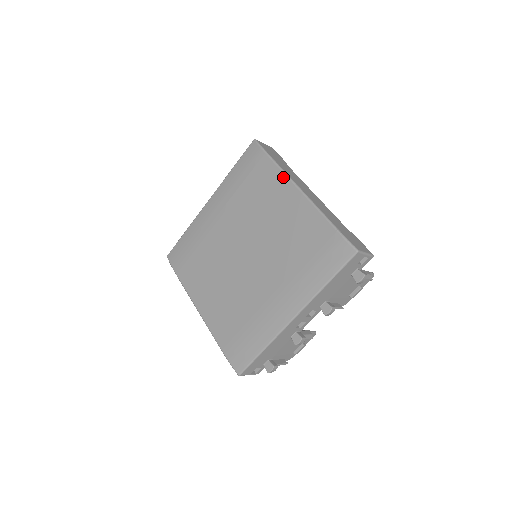
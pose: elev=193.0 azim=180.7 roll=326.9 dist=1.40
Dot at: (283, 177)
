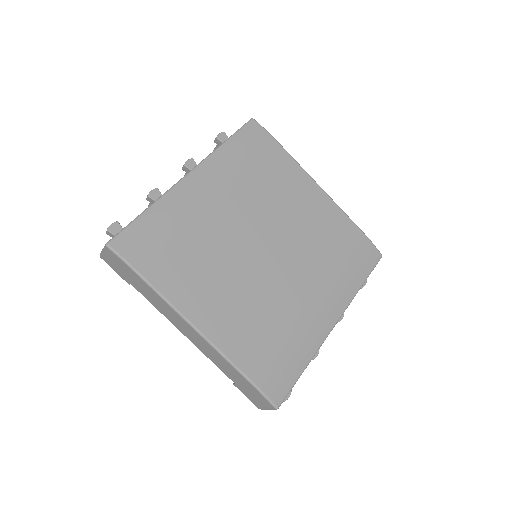
Dot at: (301, 171)
